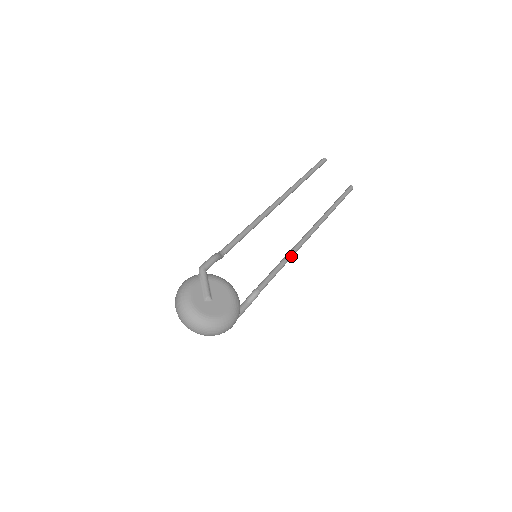
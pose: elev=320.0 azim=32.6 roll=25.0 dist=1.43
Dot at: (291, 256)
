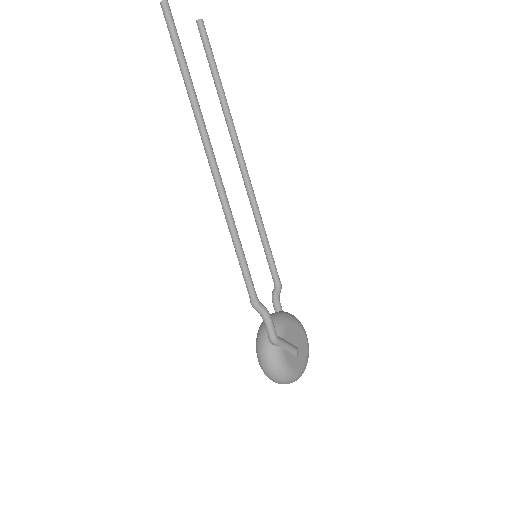
Dot at: occluded
